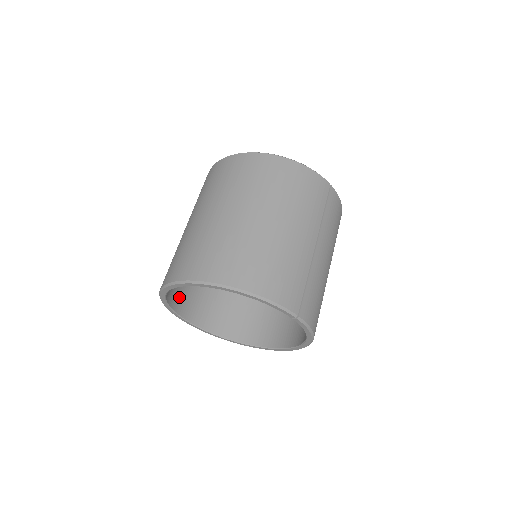
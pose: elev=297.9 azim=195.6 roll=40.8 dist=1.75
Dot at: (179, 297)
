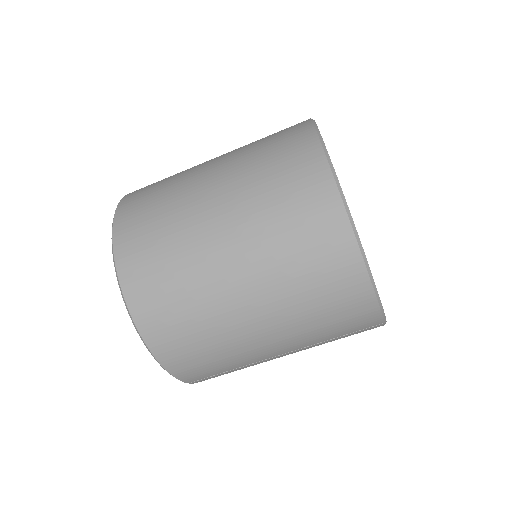
Dot at: occluded
